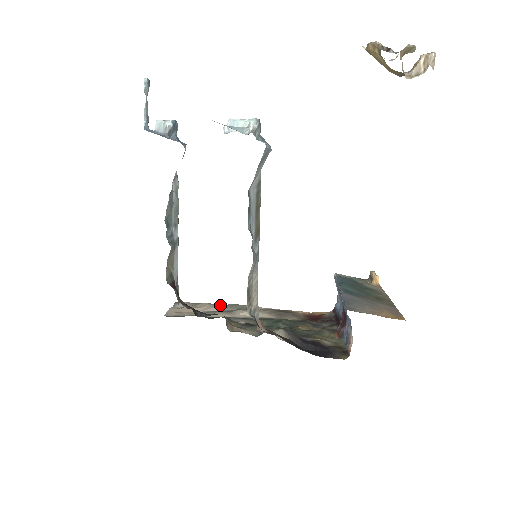
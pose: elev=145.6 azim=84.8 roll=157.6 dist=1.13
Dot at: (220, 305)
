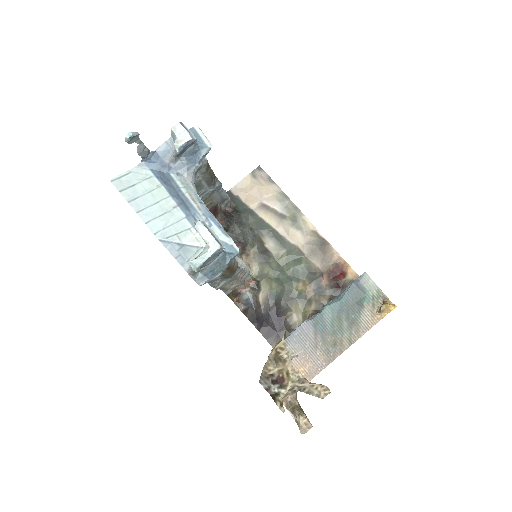
Dot at: (283, 200)
